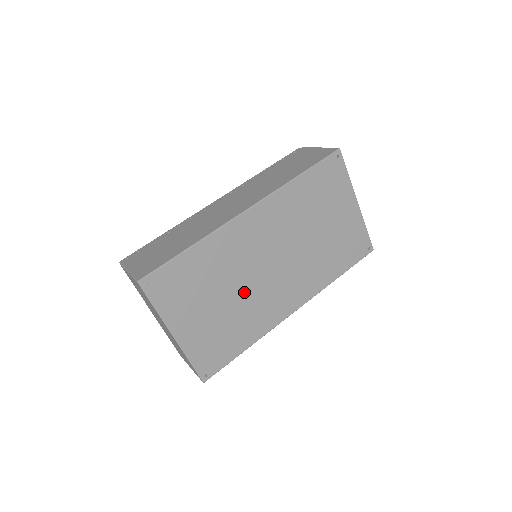
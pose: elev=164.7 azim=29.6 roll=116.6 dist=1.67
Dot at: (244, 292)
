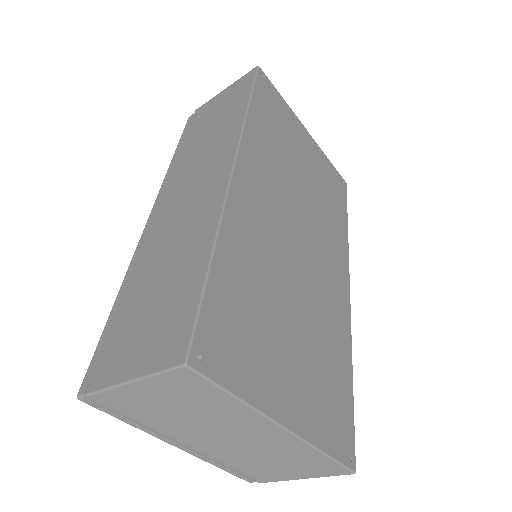
Dot at: (302, 294)
